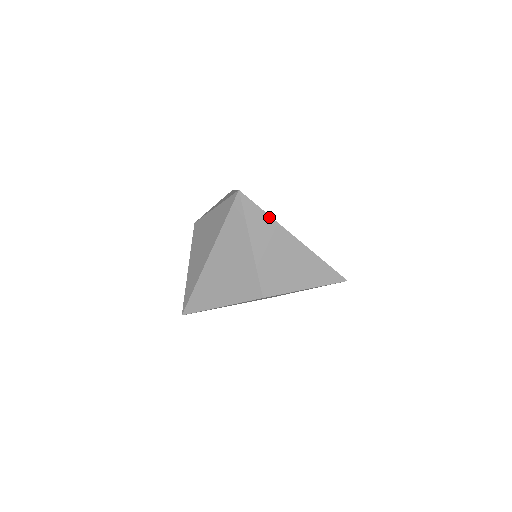
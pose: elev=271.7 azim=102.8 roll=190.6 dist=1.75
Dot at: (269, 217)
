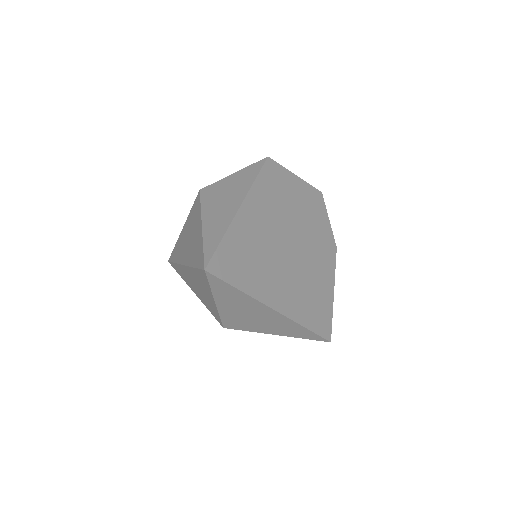
Dot at: (243, 293)
